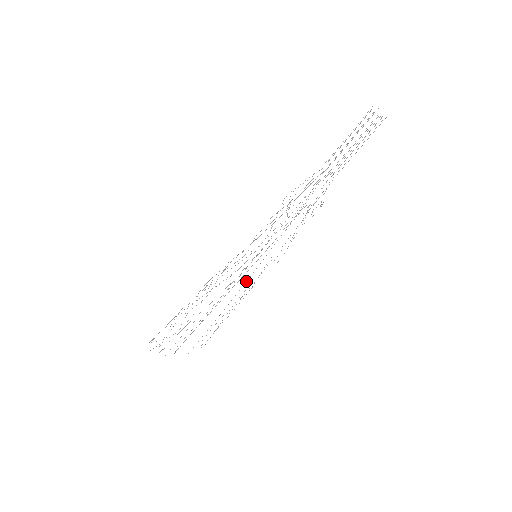
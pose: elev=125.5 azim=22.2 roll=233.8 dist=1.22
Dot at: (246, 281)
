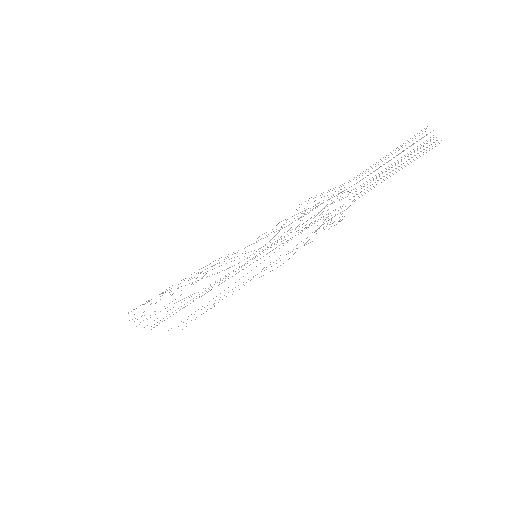
Dot at: occluded
